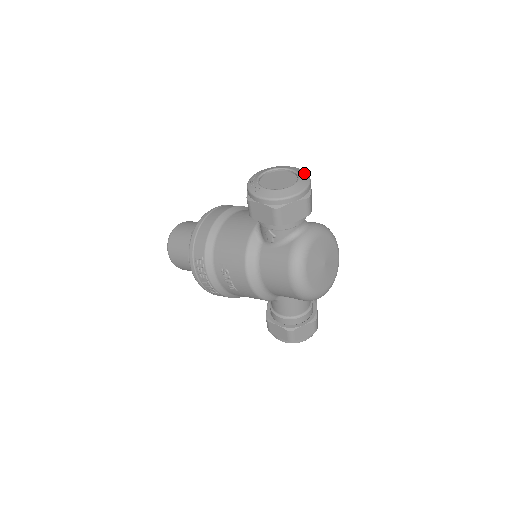
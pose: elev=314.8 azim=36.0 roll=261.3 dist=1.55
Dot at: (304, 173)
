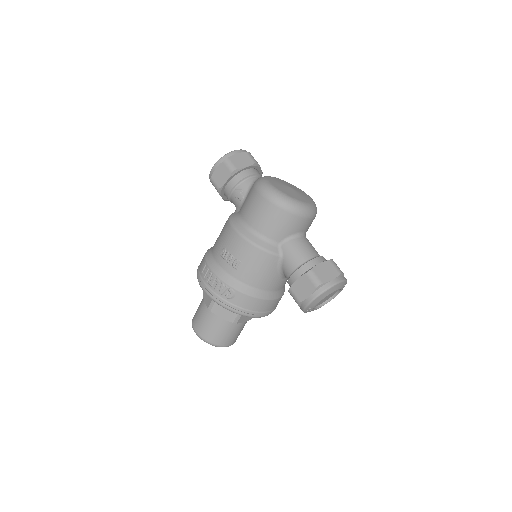
Dot at: occluded
